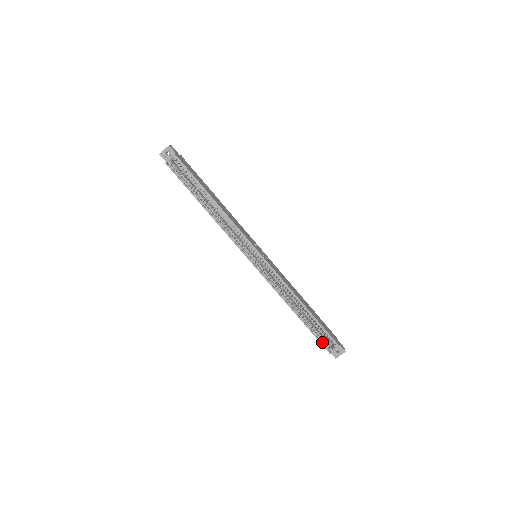
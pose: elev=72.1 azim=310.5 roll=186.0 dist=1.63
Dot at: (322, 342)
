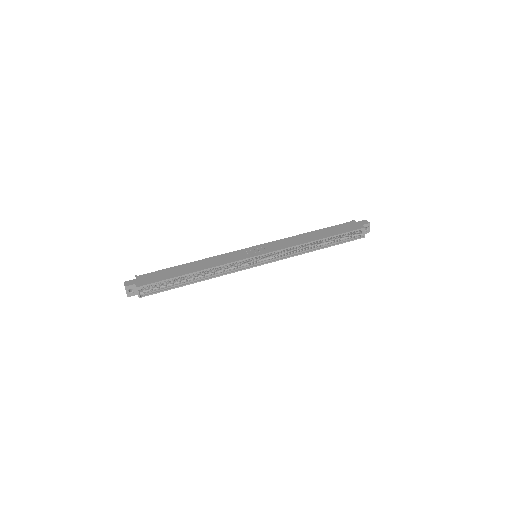
Dot at: (352, 239)
